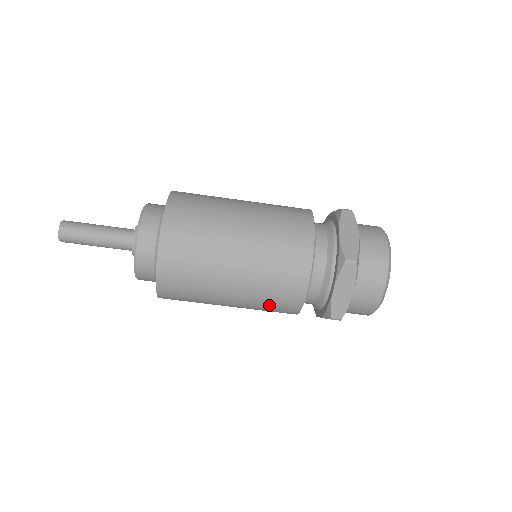
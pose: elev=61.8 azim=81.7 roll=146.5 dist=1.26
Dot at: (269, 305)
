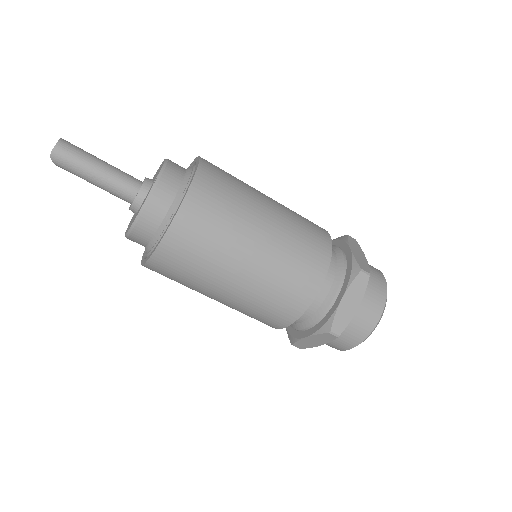
Dot at: (272, 300)
